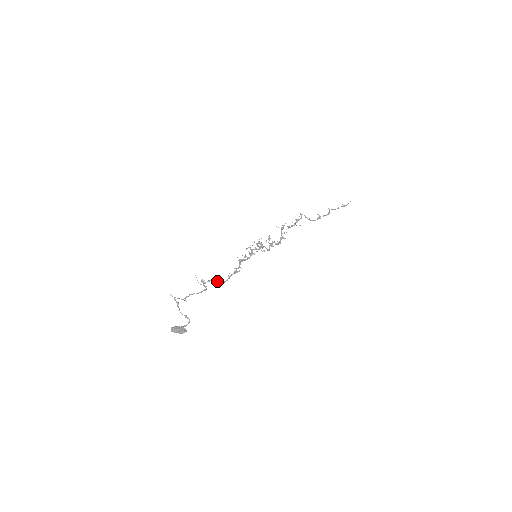
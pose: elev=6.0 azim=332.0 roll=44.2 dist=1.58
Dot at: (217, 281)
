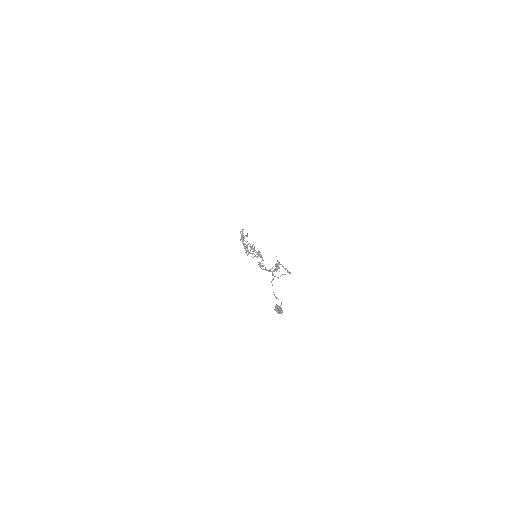
Dot at: (279, 267)
